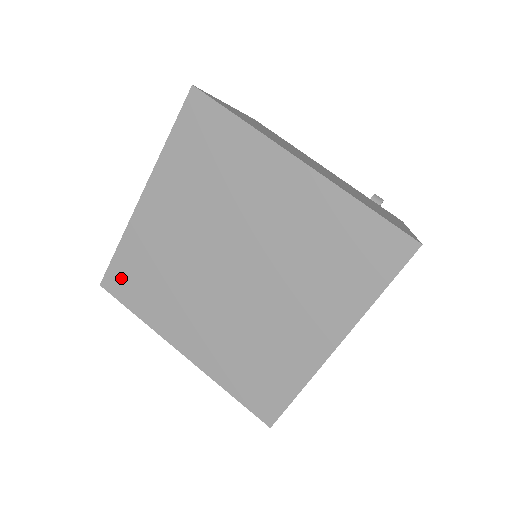
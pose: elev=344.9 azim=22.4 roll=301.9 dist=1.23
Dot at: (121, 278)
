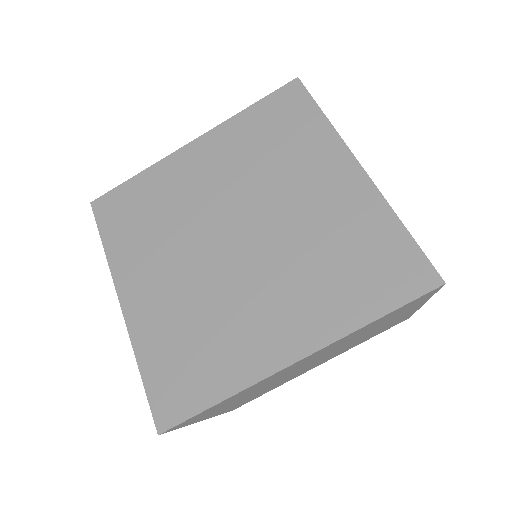
Dot at: (169, 391)
